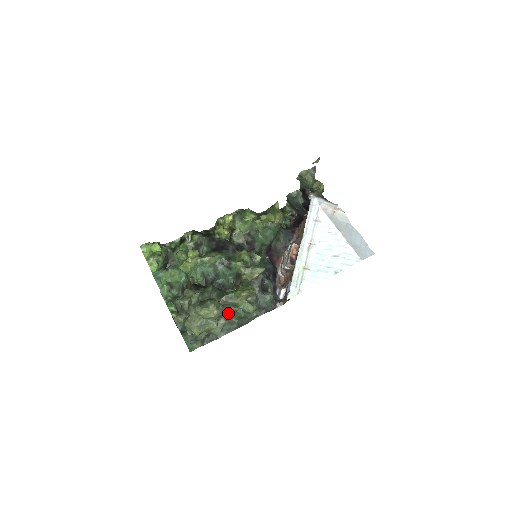
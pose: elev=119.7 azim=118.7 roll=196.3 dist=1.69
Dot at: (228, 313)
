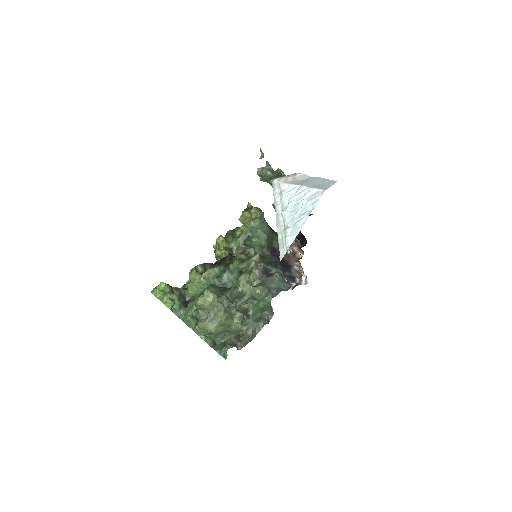
Dot at: (247, 310)
